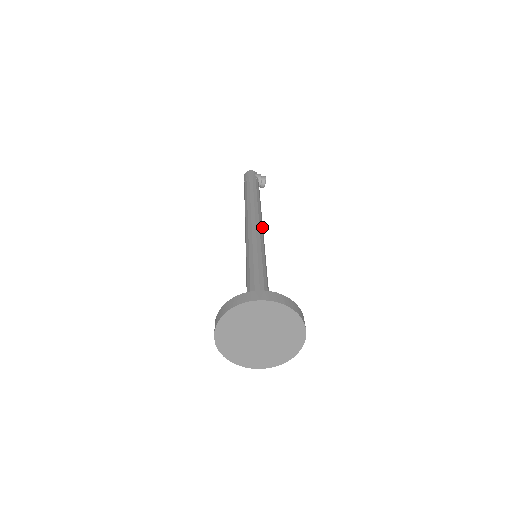
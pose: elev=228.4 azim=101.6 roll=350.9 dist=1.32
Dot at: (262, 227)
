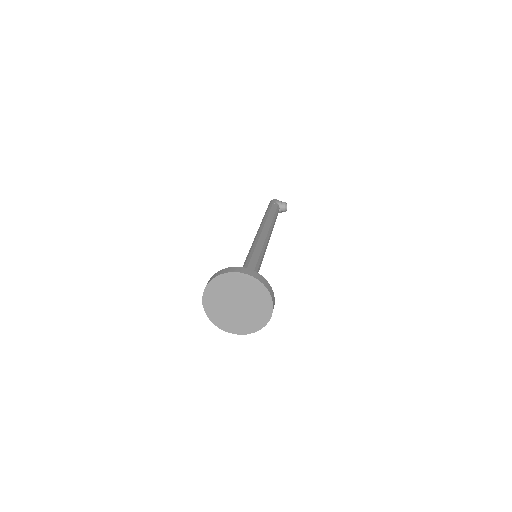
Dot at: (267, 236)
